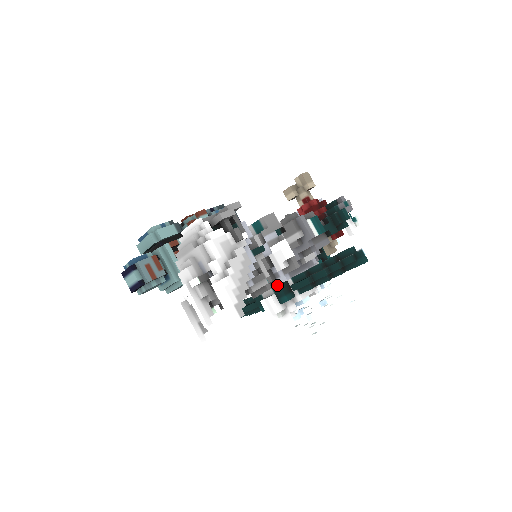
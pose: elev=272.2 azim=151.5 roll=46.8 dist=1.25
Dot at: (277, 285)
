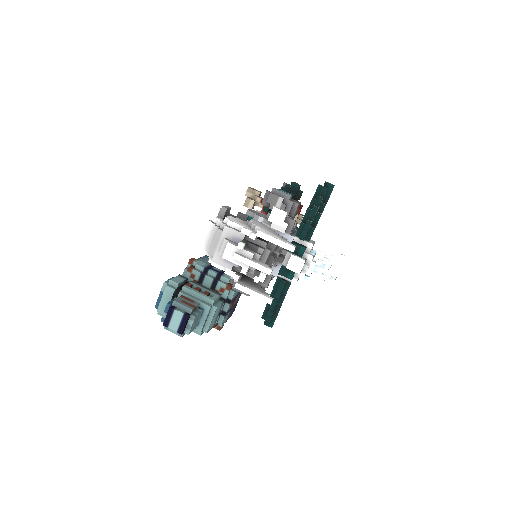
Dot at: occluded
